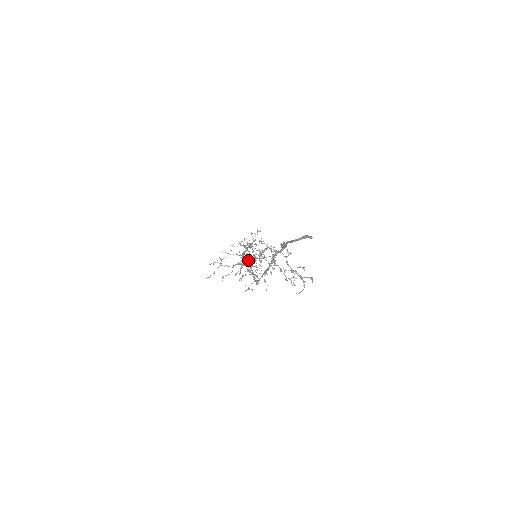
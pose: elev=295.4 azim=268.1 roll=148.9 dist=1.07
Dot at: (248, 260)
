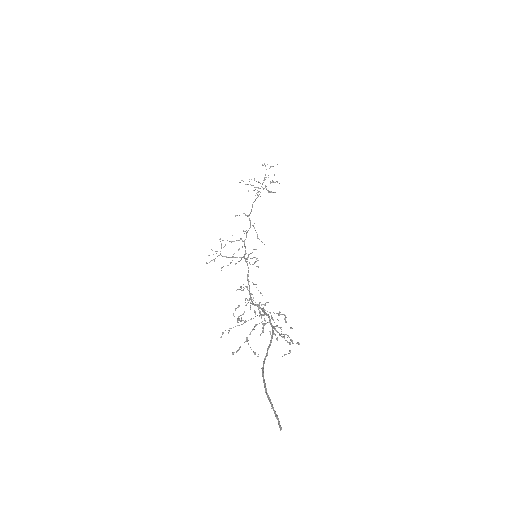
Dot at: occluded
